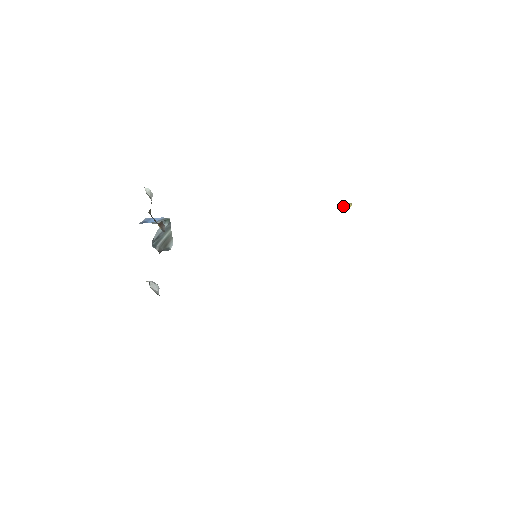
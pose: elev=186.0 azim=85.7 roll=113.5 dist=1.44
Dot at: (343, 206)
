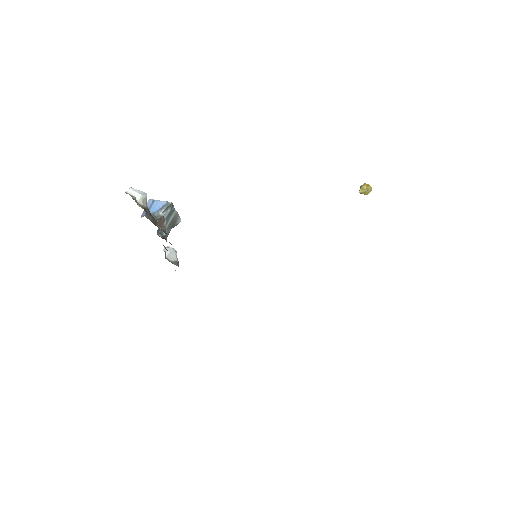
Dot at: (360, 193)
